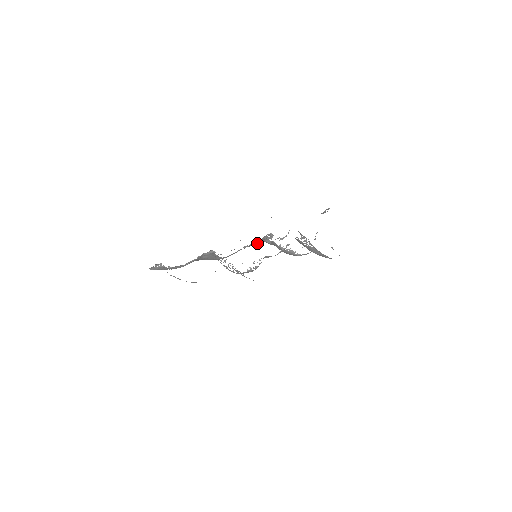
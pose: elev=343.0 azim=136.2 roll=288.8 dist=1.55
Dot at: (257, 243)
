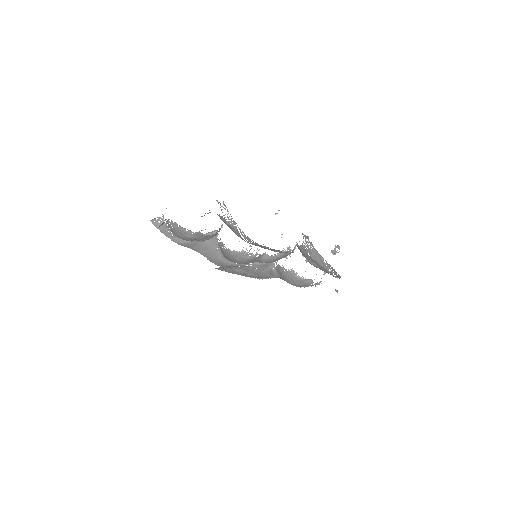
Dot at: occluded
